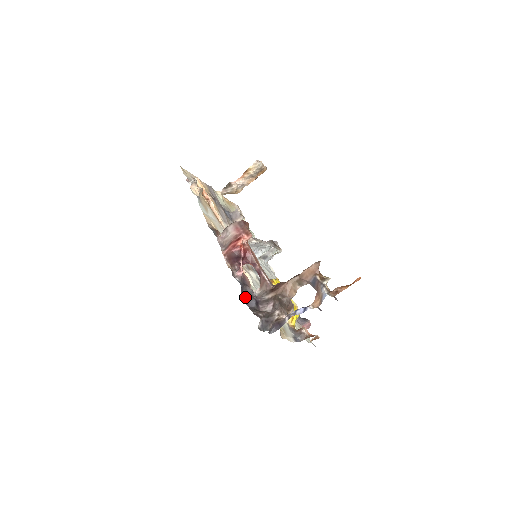
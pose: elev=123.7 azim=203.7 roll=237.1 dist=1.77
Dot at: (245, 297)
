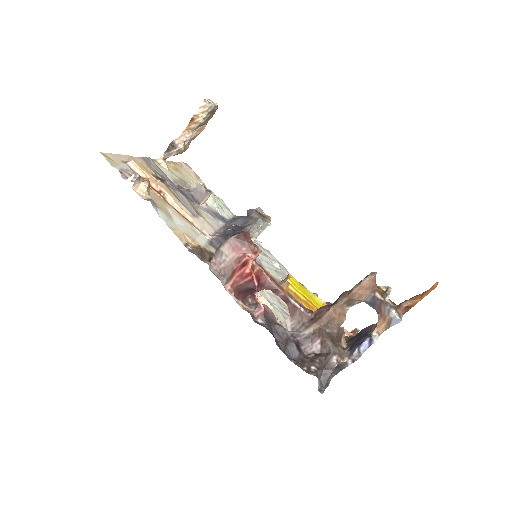
Dot at: (282, 347)
